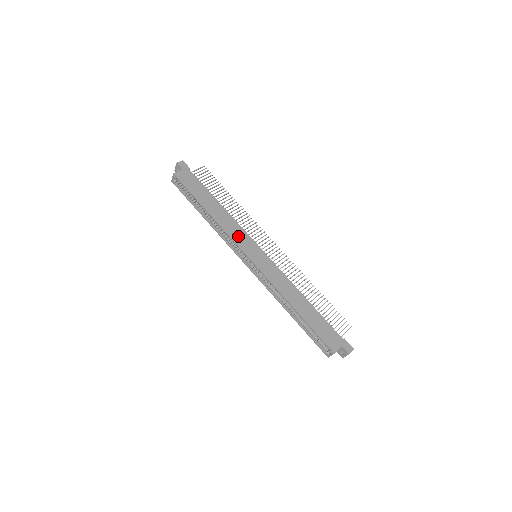
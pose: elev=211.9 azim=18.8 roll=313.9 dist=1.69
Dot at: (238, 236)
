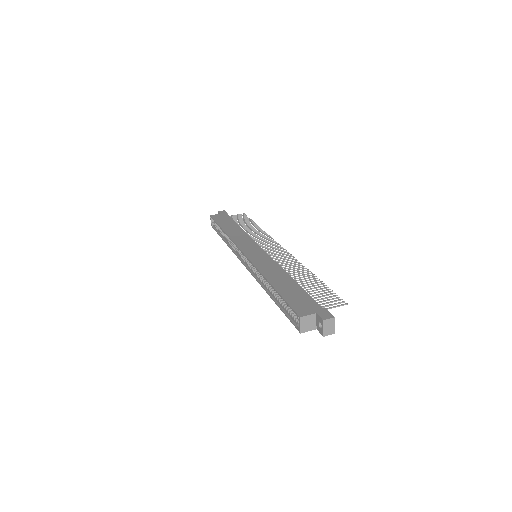
Dot at: (242, 241)
